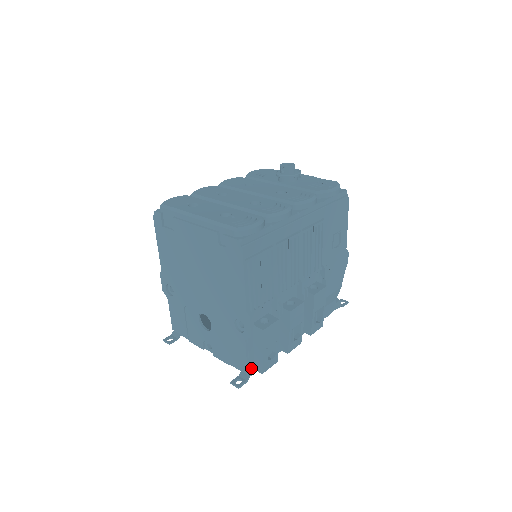
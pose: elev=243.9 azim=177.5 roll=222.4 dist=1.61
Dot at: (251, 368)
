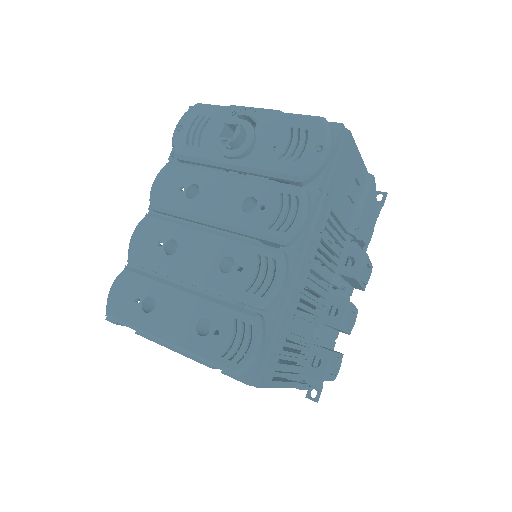
Dot at: (320, 381)
